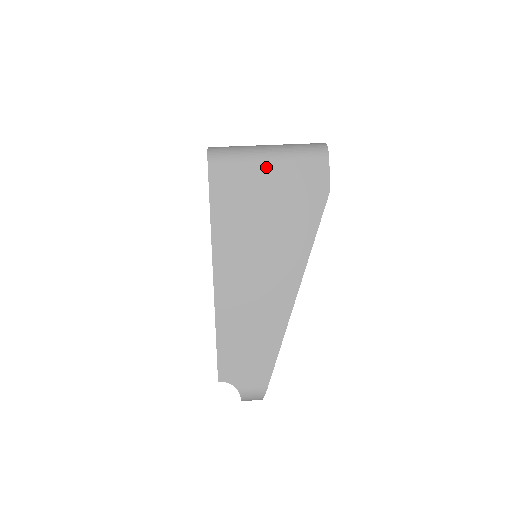
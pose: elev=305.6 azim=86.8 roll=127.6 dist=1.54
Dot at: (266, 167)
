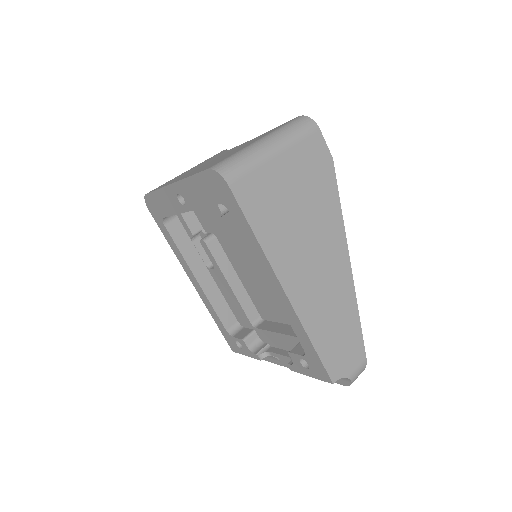
Dot at: (278, 163)
